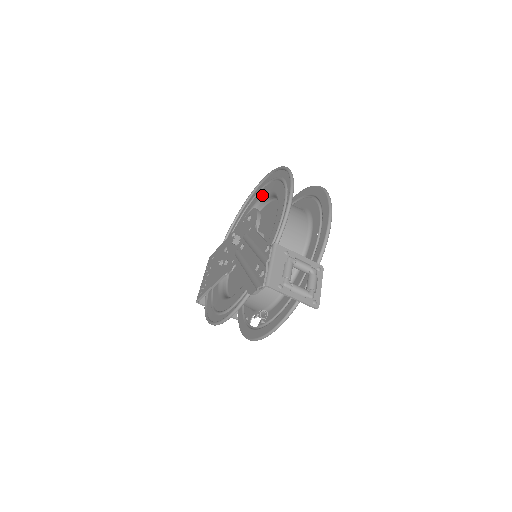
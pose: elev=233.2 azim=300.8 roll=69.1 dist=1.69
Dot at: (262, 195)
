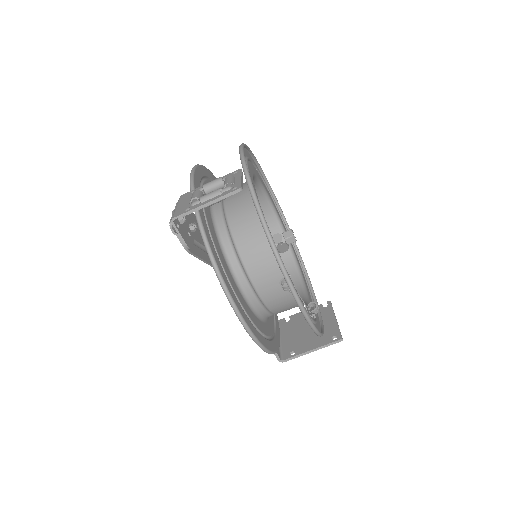
Dot at: occluded
